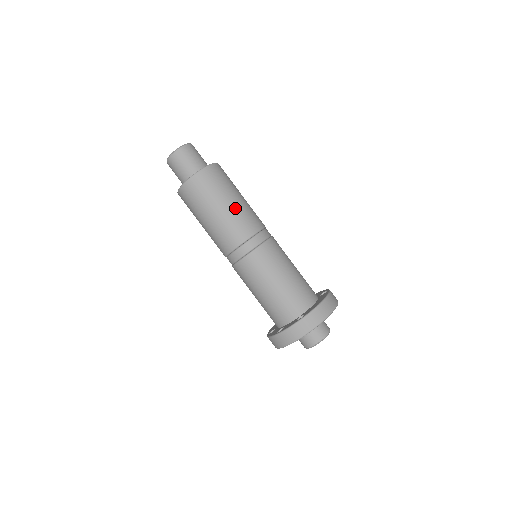
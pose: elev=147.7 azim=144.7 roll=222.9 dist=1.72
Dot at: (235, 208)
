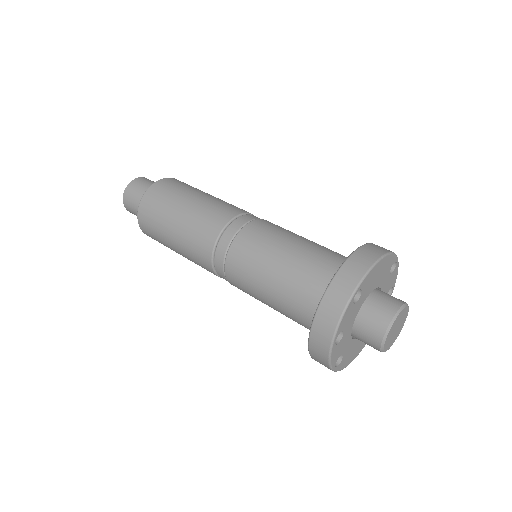
Dot at: (201, 202)
